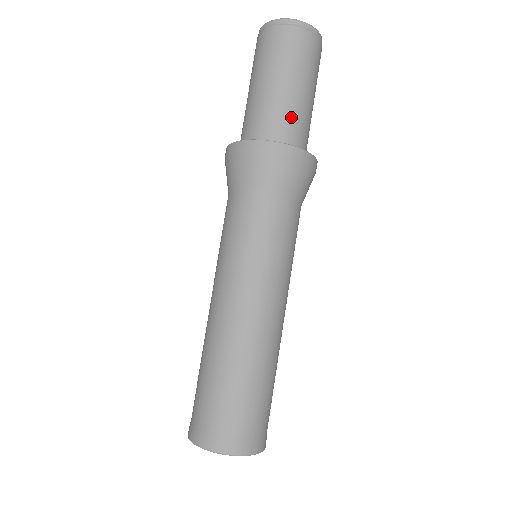
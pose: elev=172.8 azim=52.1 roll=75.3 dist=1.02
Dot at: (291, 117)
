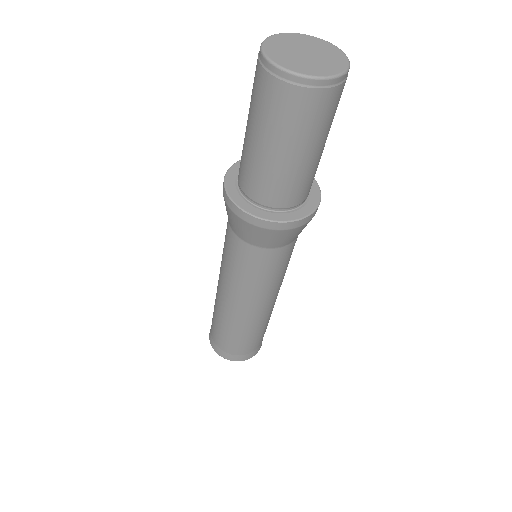
Dot at: (290, 186)
